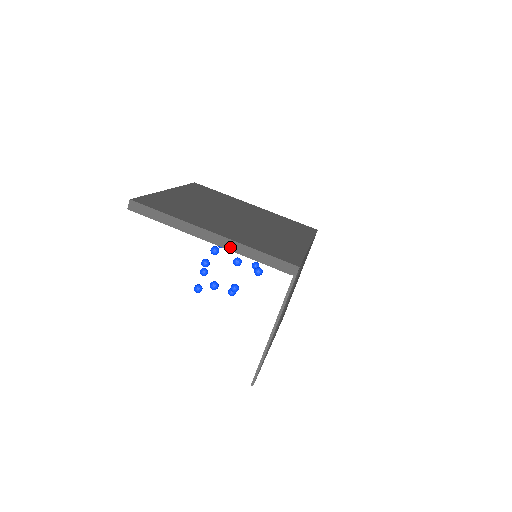
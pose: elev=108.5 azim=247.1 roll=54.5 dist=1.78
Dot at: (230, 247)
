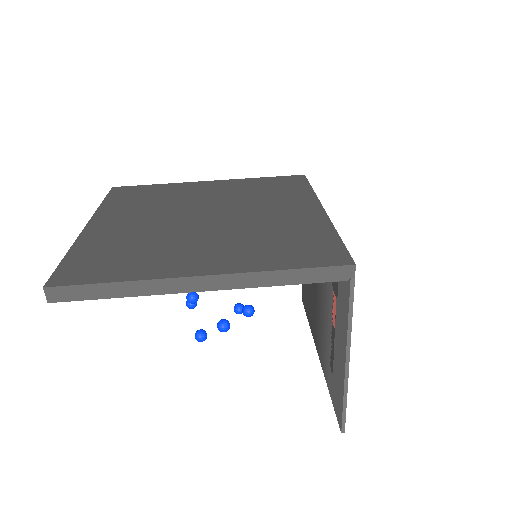
Dot at: (238, 284)
